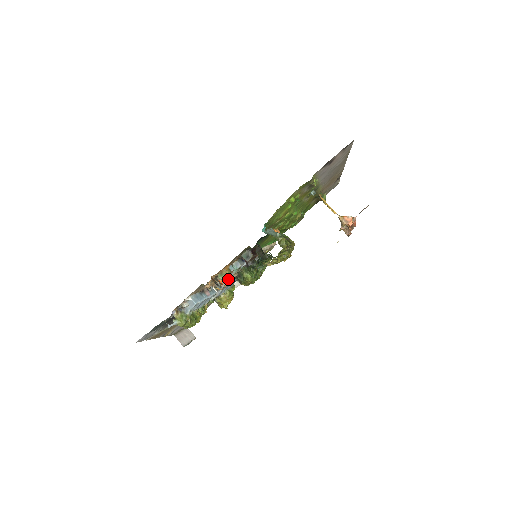
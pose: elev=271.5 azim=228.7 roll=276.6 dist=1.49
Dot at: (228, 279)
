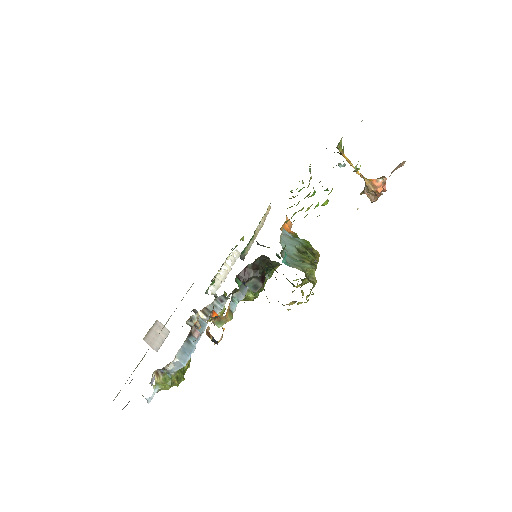
Dot at: (222, 303)
